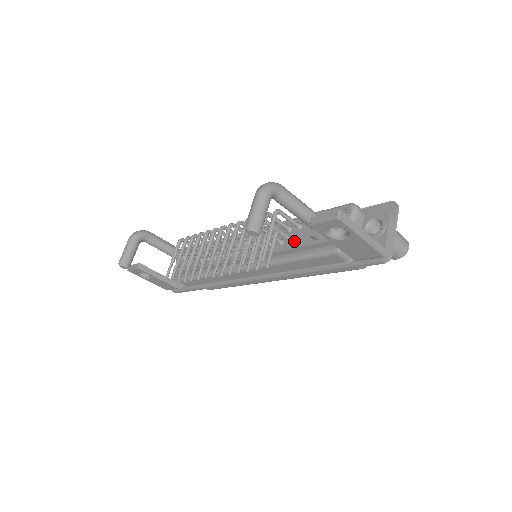
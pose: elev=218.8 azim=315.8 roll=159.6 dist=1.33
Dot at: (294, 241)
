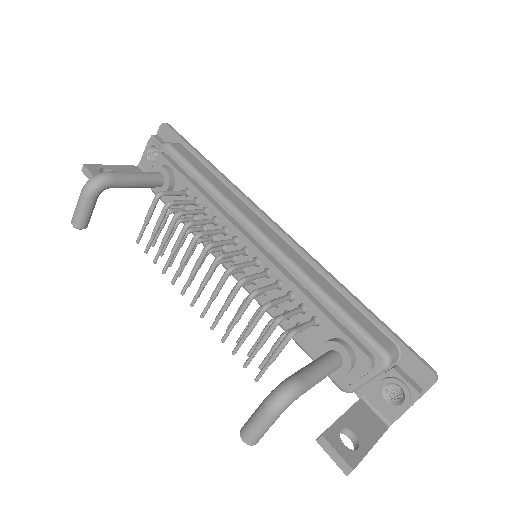
Dot at: (302, 333)
